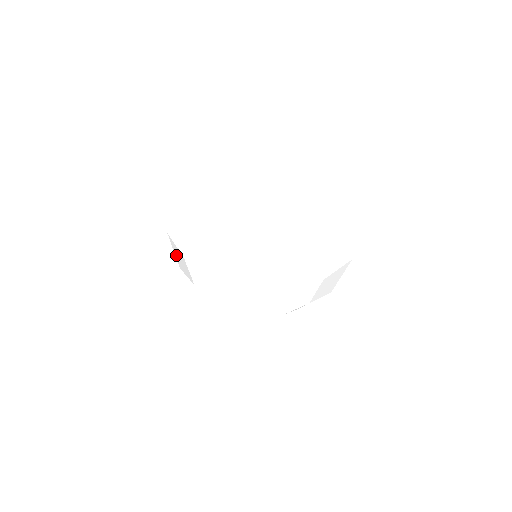
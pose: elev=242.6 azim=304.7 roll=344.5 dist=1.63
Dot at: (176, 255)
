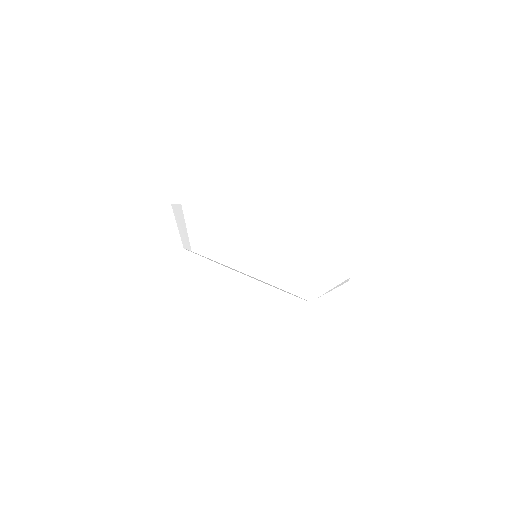
Dot at: occluded
